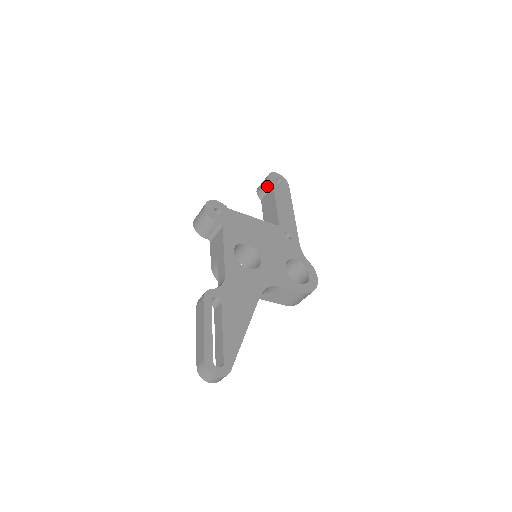
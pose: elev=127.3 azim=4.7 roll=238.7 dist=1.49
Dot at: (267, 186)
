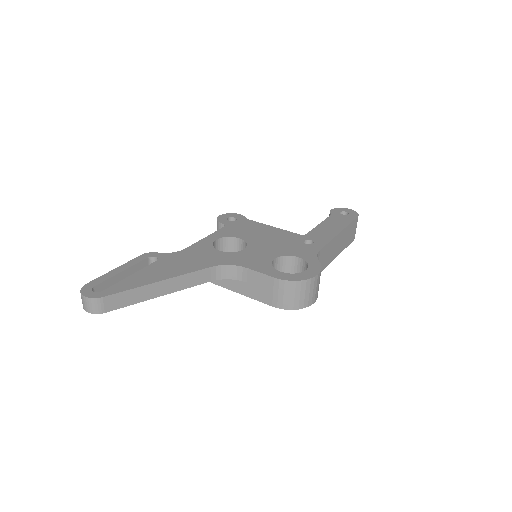
Dot at: occluded
